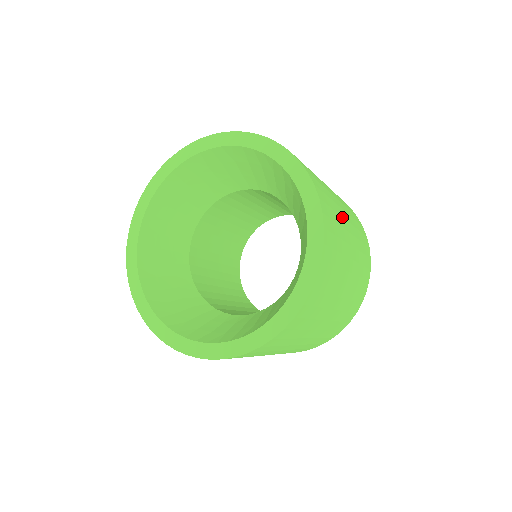
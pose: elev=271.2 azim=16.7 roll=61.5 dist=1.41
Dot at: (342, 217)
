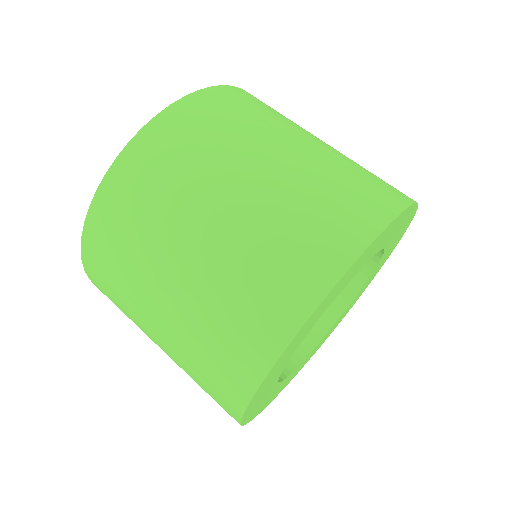
Dot at: (297, 129)
